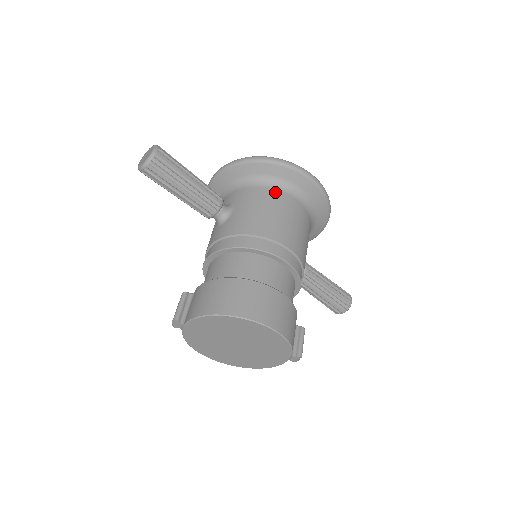
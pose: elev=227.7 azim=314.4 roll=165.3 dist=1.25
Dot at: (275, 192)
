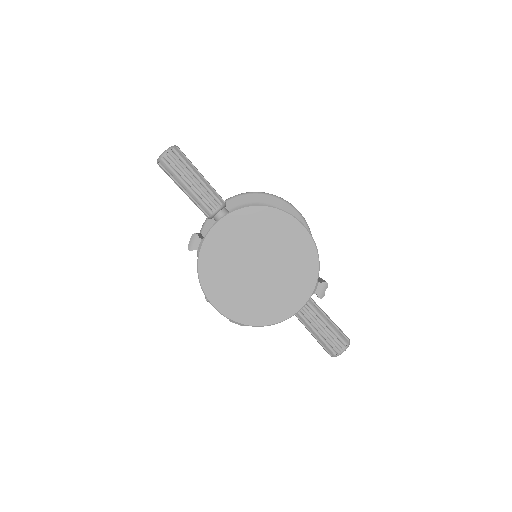
Dot at: occluded
